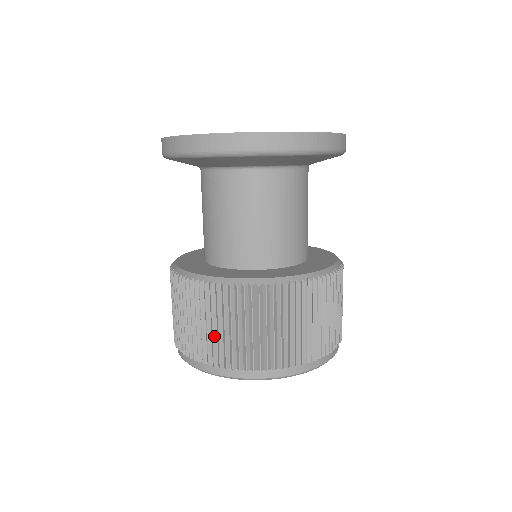
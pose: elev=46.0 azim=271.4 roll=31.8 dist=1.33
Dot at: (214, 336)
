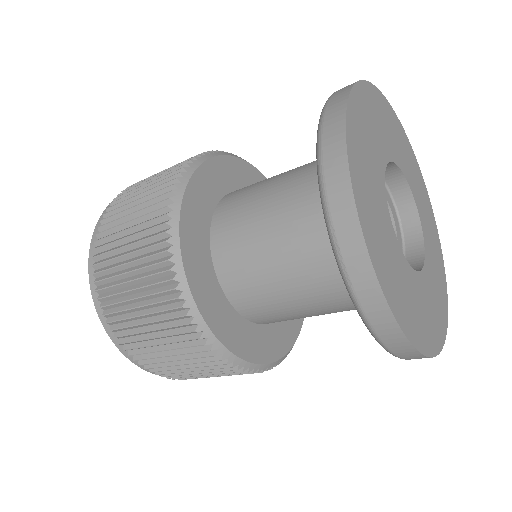
Dot at: (162, 357)
